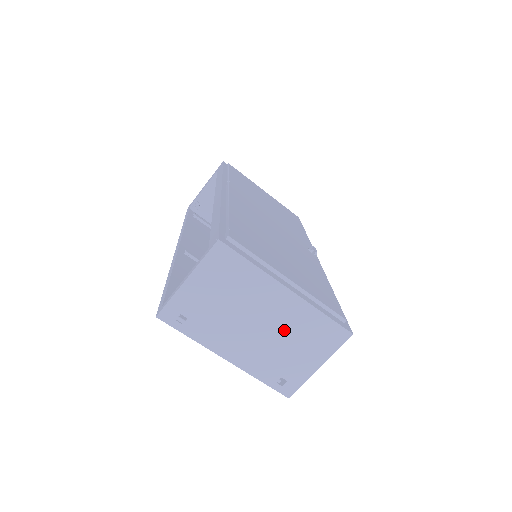
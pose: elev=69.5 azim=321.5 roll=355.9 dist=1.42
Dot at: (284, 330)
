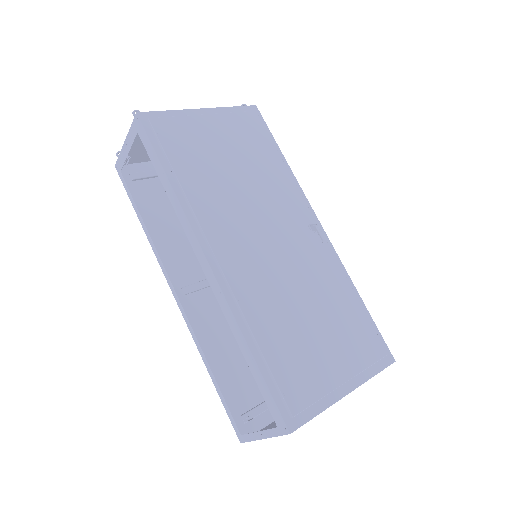
Dot at: occluded
